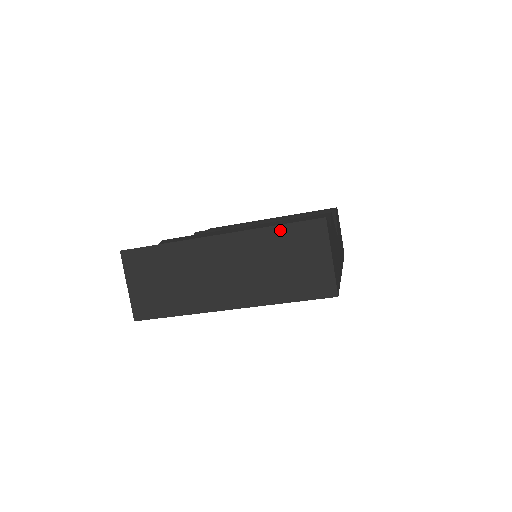
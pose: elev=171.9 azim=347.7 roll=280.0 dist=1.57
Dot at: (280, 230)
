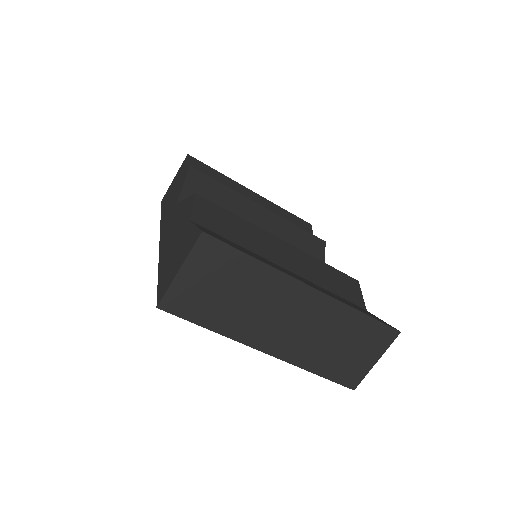
Dot at: (363, 319)
